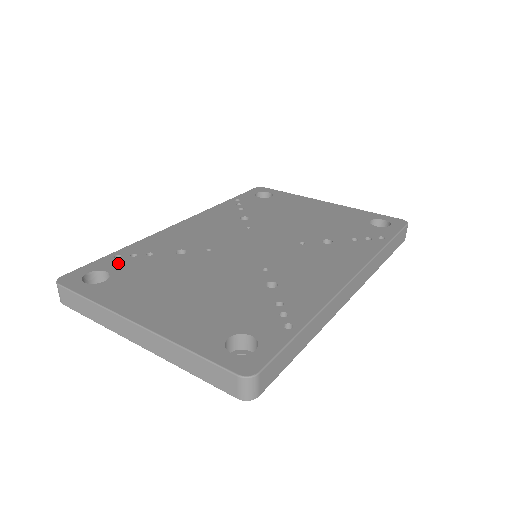
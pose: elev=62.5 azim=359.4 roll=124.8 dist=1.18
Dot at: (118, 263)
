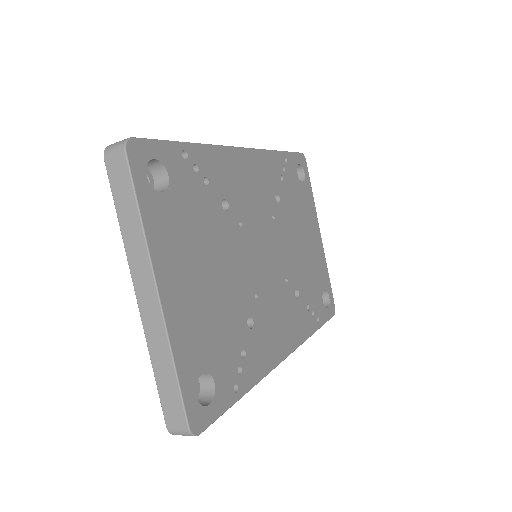
Dot at: (181, 169)
